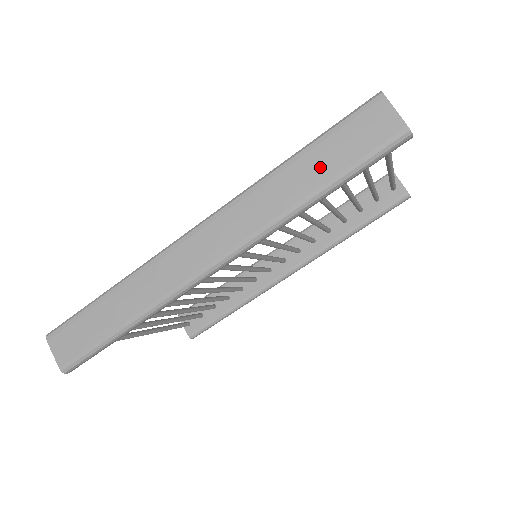
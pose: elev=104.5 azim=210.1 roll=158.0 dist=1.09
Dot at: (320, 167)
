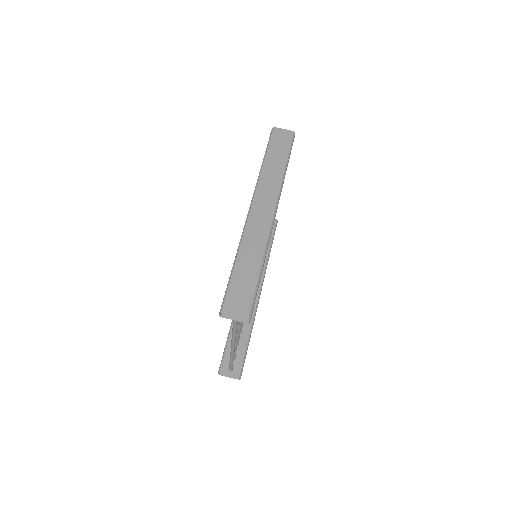
Dot at: (278, 156)
